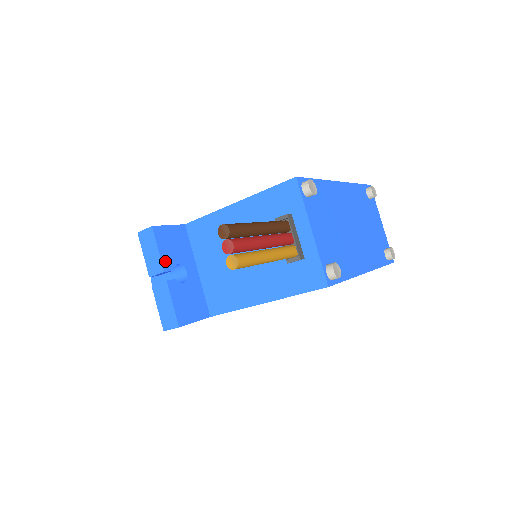
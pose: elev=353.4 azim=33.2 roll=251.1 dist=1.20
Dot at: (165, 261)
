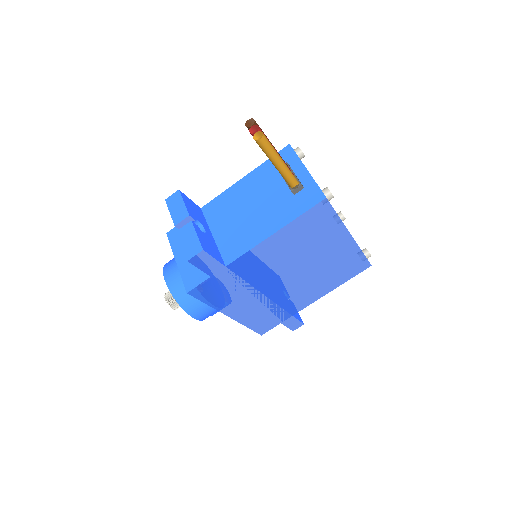
Dot at: (189, 211)
